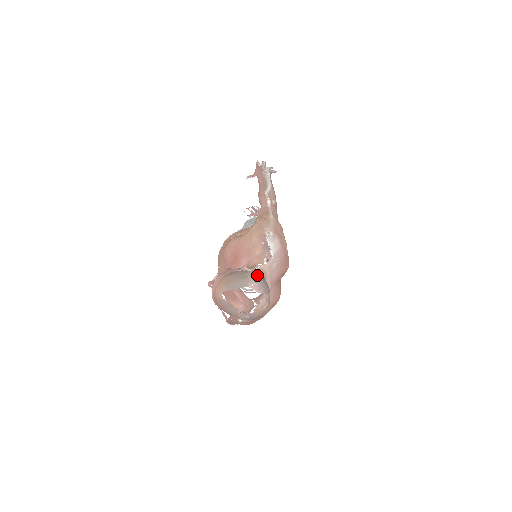
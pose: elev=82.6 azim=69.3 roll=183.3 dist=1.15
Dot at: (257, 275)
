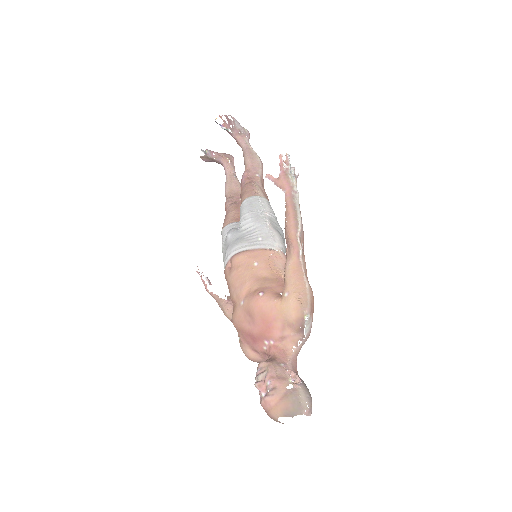
Dot at: (307, 395)
